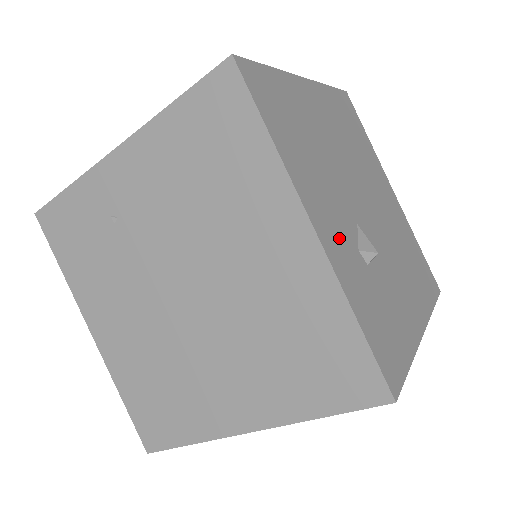
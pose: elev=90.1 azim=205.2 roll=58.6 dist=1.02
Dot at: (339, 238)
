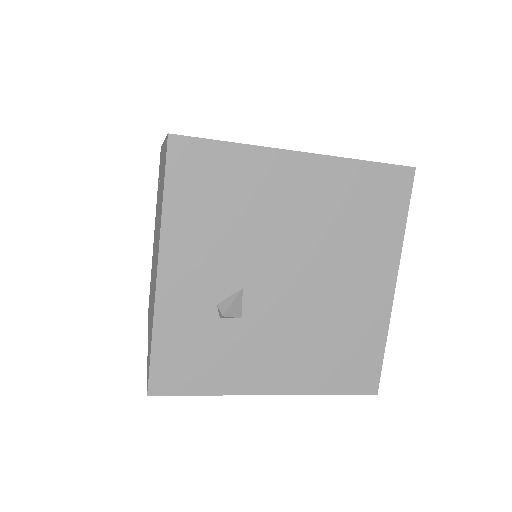
Dot at: (192, 287)
